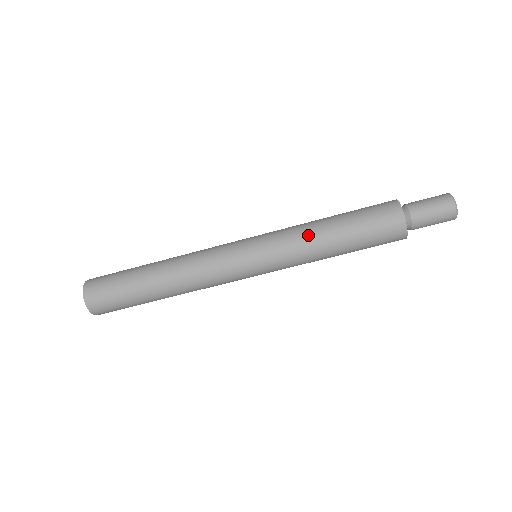
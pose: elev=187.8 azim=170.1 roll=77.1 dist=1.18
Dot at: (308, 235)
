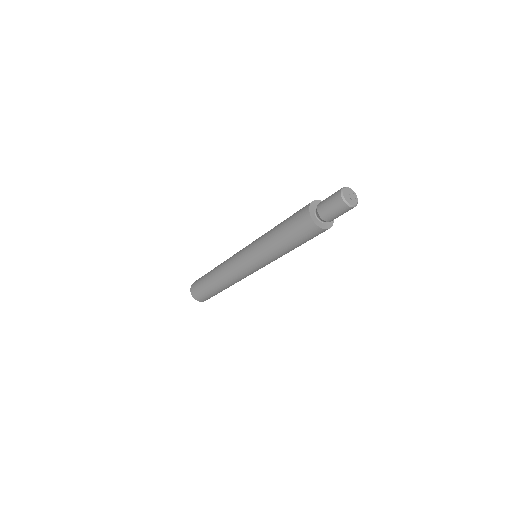
Dot at: (267, 241)
